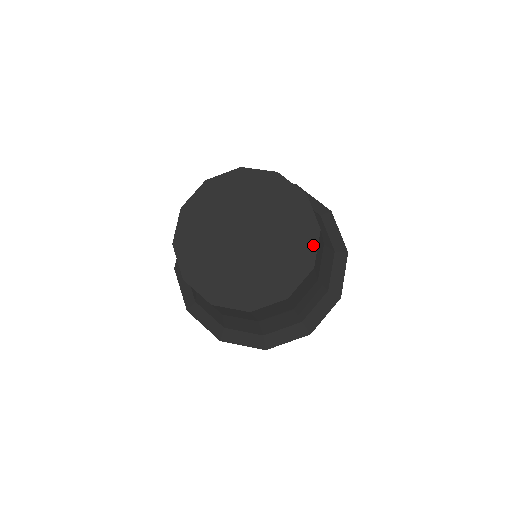
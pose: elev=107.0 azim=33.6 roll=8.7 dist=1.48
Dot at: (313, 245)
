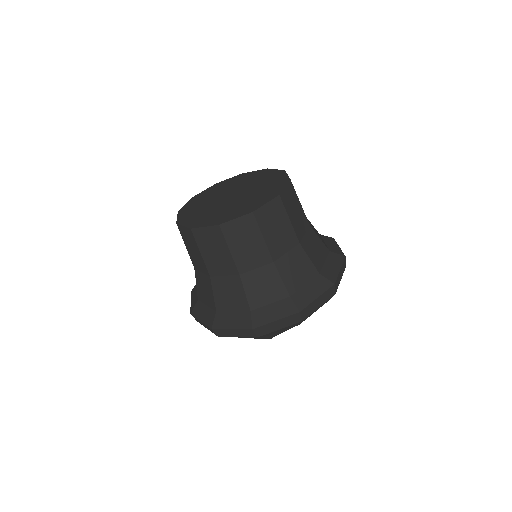
Dot at: (266, 201)
